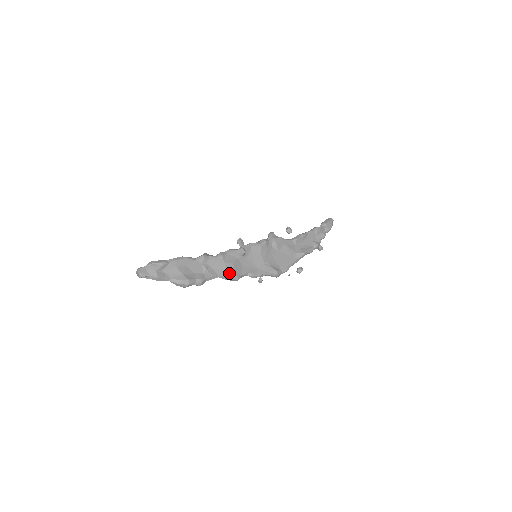
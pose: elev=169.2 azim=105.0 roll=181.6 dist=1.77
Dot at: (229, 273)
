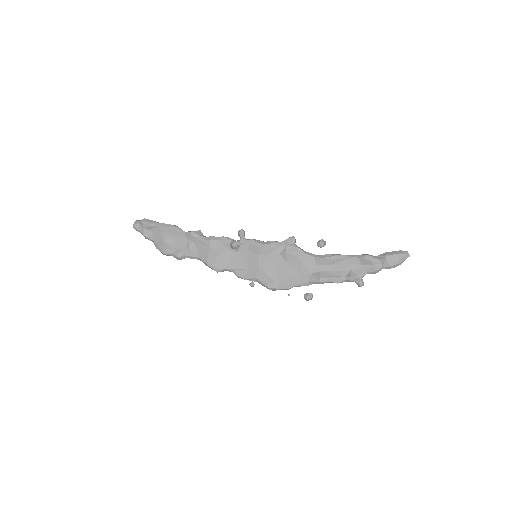
Dot at: (209, 261)
